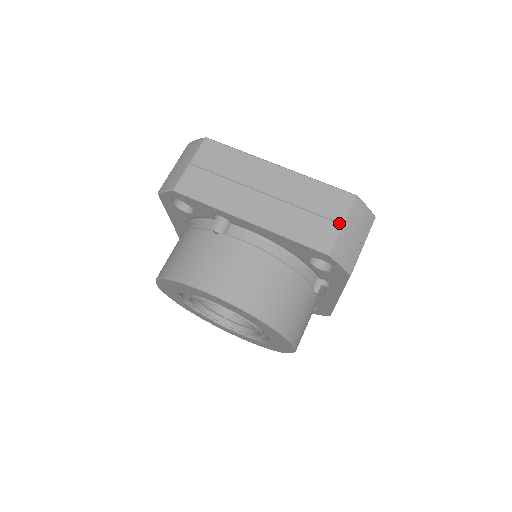
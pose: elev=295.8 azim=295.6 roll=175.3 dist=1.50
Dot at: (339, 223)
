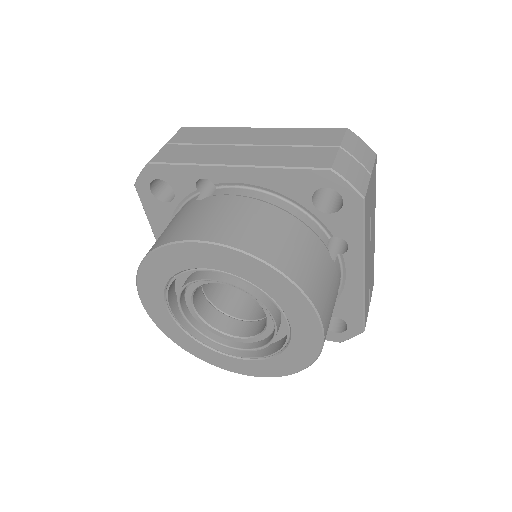
Dot at: (335, 147)
